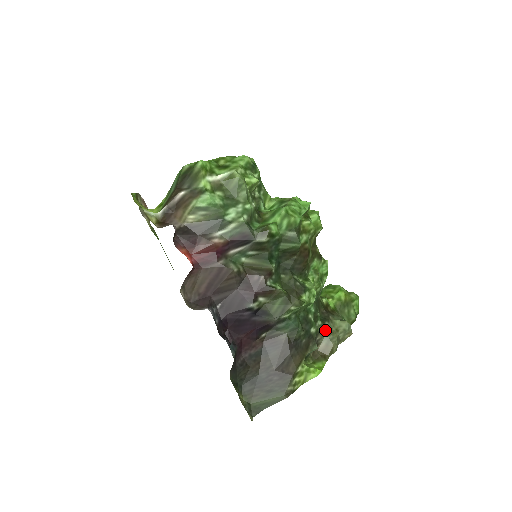
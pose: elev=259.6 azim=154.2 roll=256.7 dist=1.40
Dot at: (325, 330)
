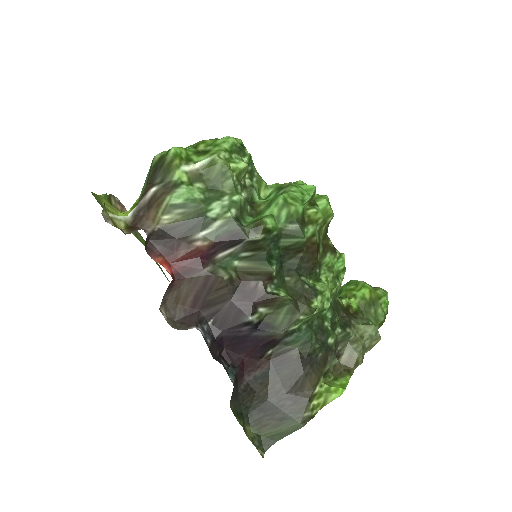
Dot at: (347, 338)
